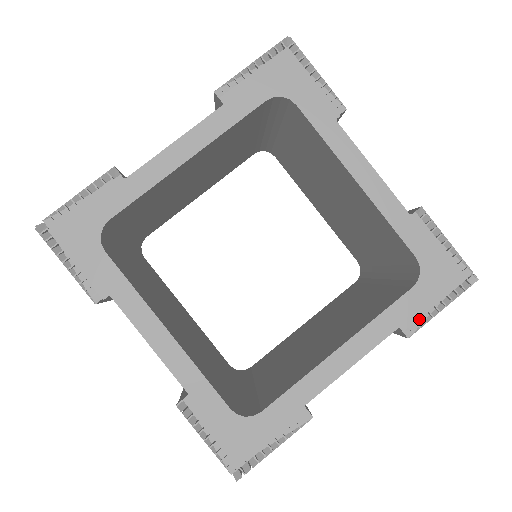
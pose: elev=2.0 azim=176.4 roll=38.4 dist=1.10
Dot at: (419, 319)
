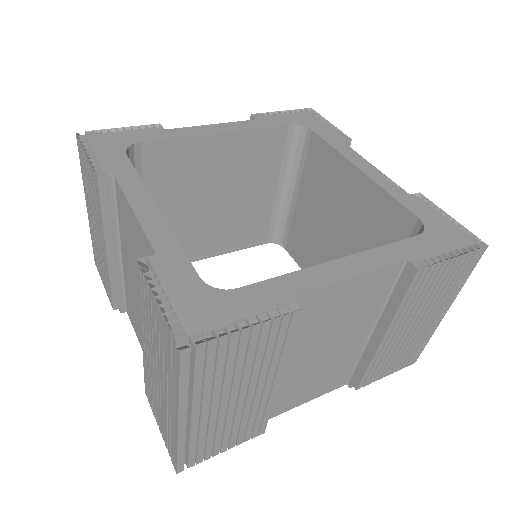
Dot at: (429, 260)
